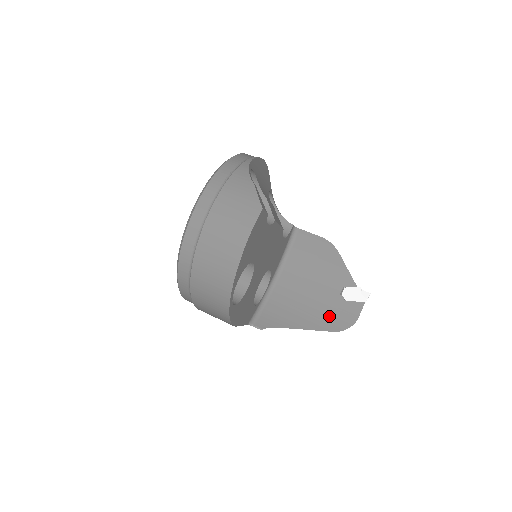
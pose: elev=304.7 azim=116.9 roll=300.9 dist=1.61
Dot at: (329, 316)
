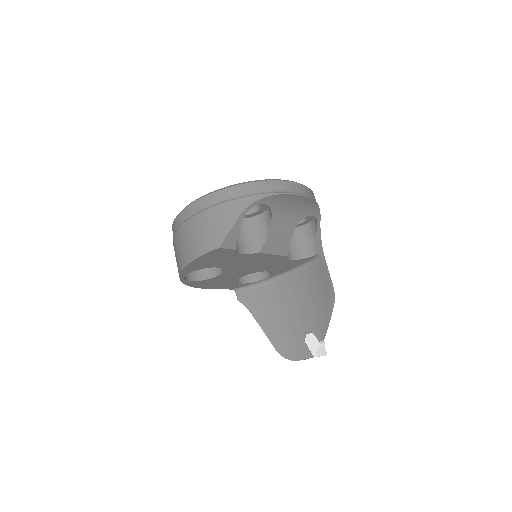
Dot at: (285, 338)
